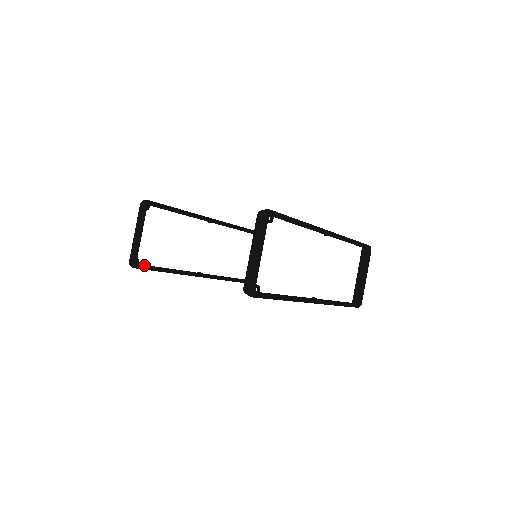
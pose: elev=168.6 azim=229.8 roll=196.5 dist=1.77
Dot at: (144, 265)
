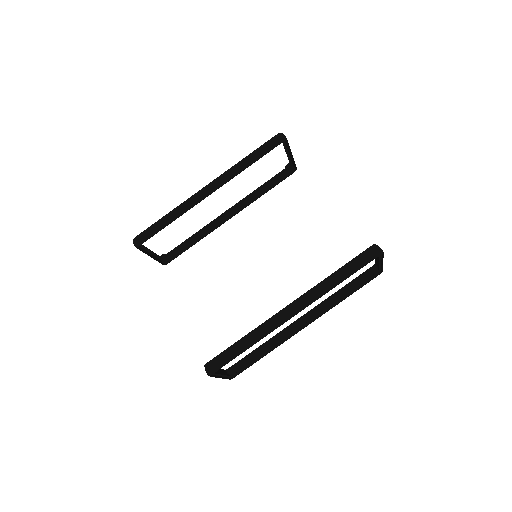
Dot at: (172, 252)
